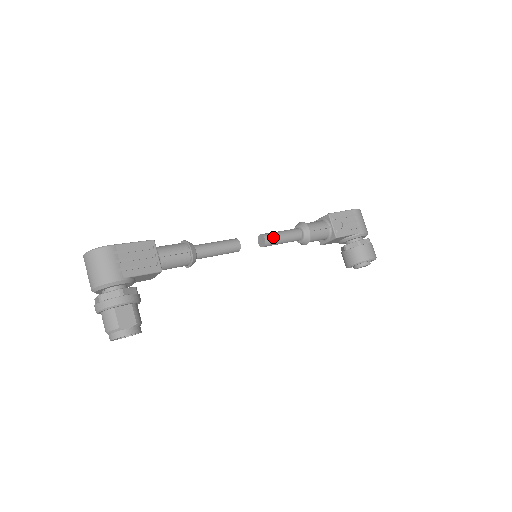
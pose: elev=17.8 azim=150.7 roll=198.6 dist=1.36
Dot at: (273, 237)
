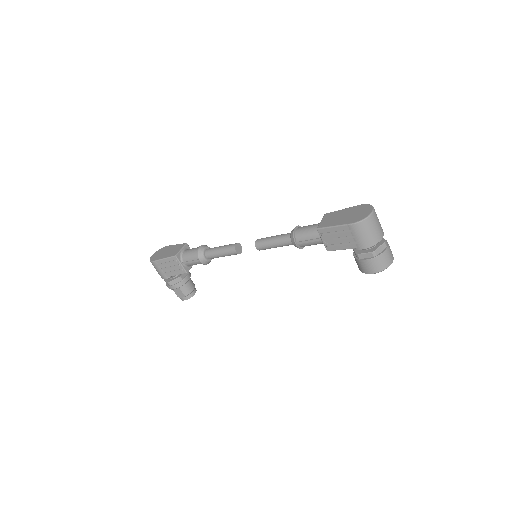
Dot at: (264, 246)
